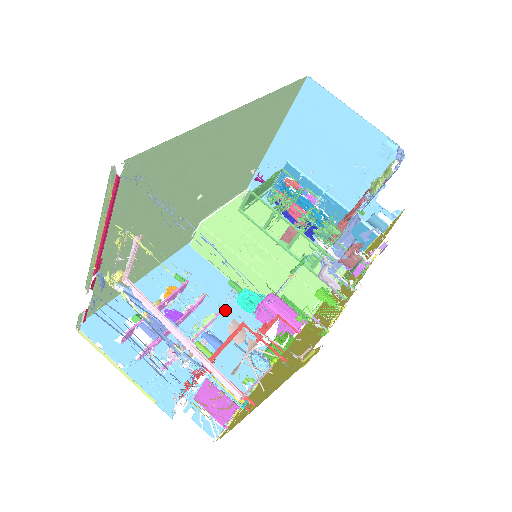
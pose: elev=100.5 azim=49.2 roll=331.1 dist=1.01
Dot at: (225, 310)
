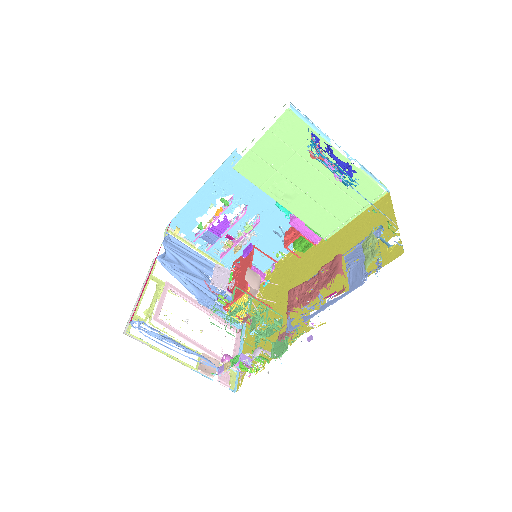
Dot at: (203, 355)
